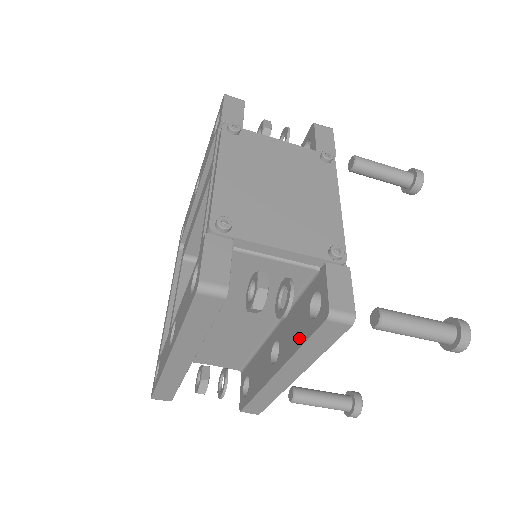
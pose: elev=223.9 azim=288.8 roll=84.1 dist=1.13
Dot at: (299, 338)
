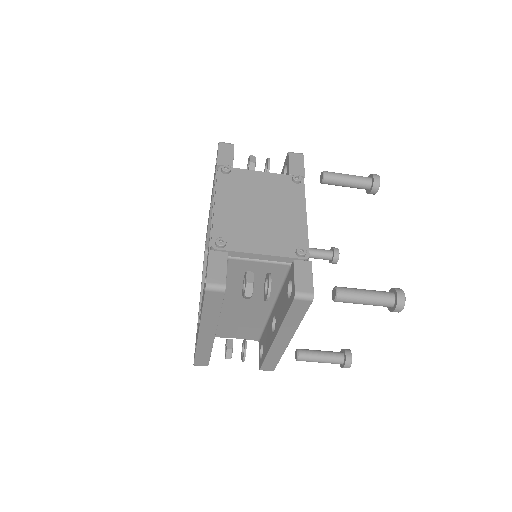
Dot at: (283, 313)
